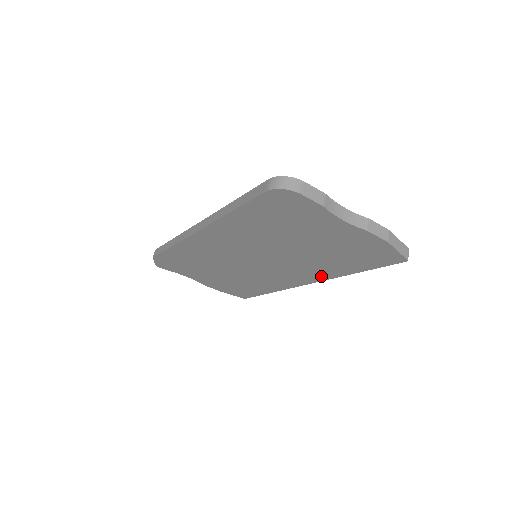
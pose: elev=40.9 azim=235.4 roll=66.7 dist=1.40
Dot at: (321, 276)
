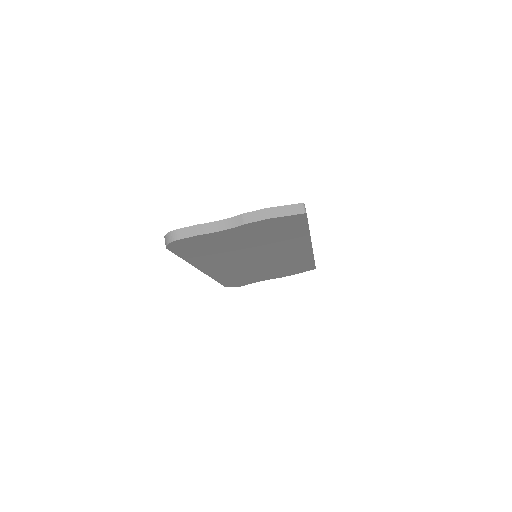
Dot at: (303, 242)
